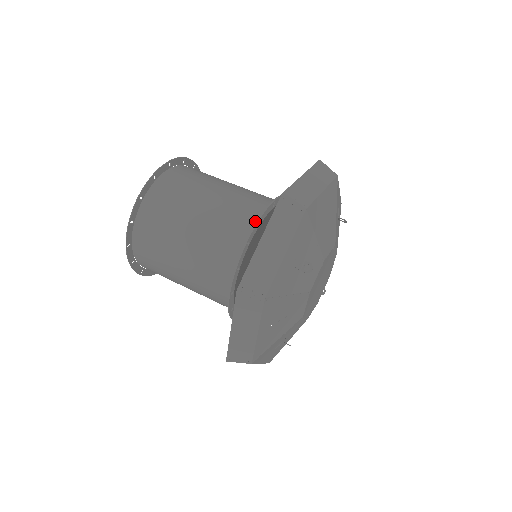
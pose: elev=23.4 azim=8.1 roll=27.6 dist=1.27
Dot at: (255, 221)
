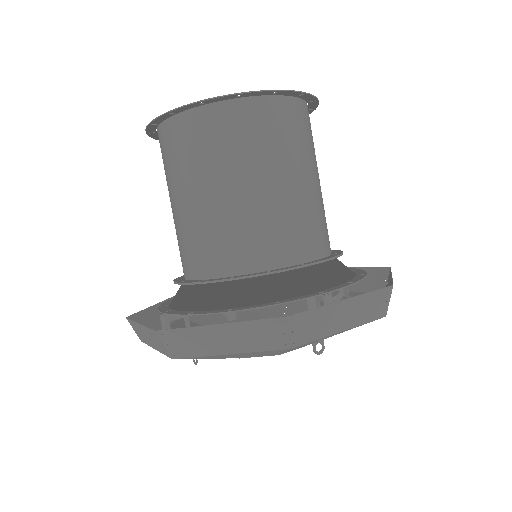
Dot at: (204, 273)
